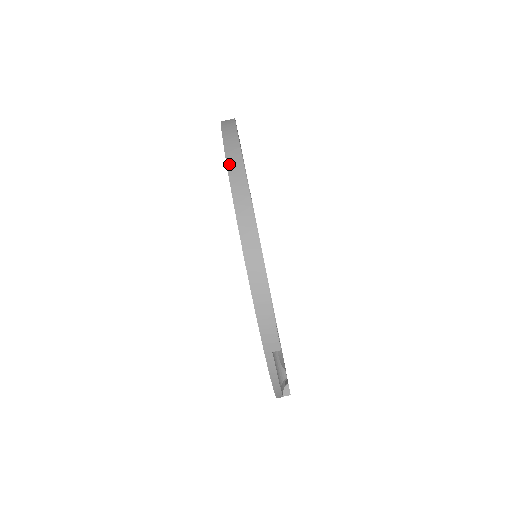
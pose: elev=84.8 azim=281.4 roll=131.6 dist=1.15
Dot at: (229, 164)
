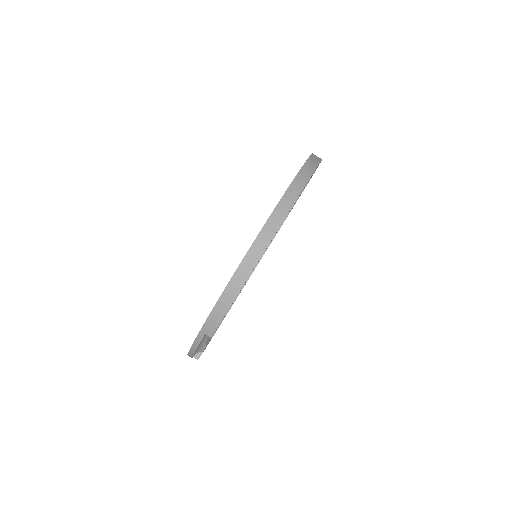
Dot at: (282, 200)
